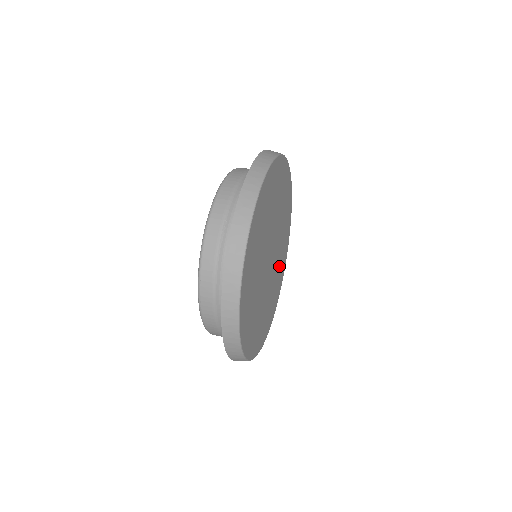
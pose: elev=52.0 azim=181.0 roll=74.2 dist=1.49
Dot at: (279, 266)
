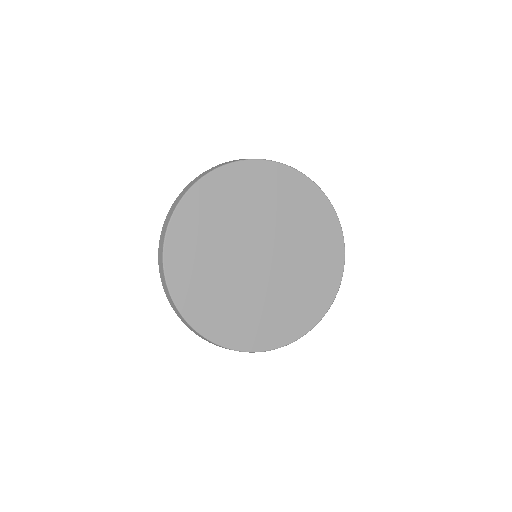
Dot at: (312, 256)
